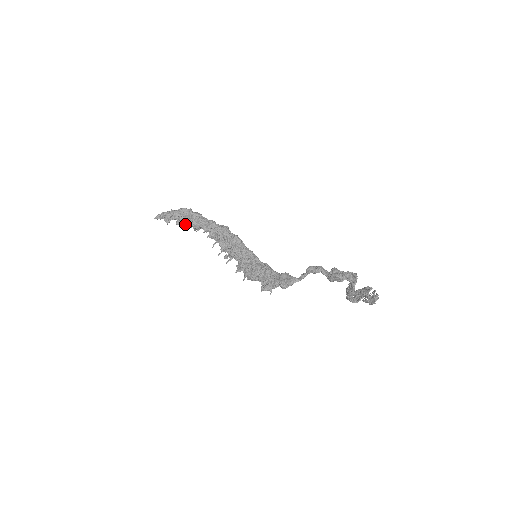
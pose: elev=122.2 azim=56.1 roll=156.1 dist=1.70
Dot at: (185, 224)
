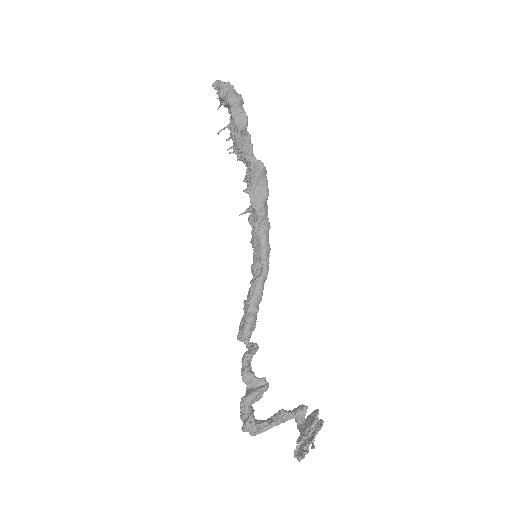
Dot at: occluded
